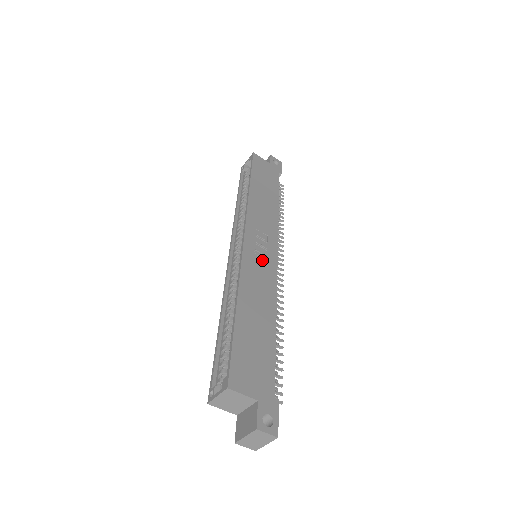
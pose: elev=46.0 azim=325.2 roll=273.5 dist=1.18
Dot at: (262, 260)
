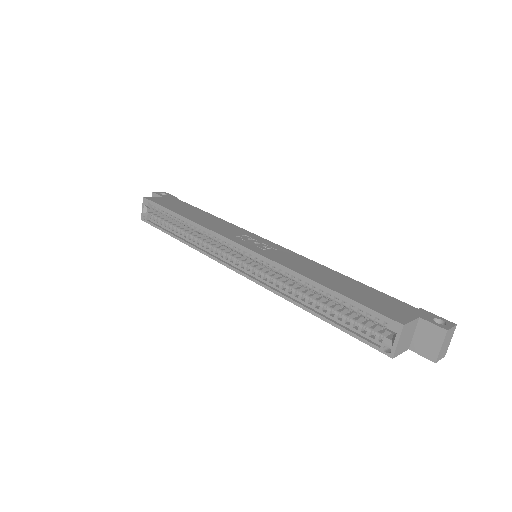
Dot at: (271, 250)
